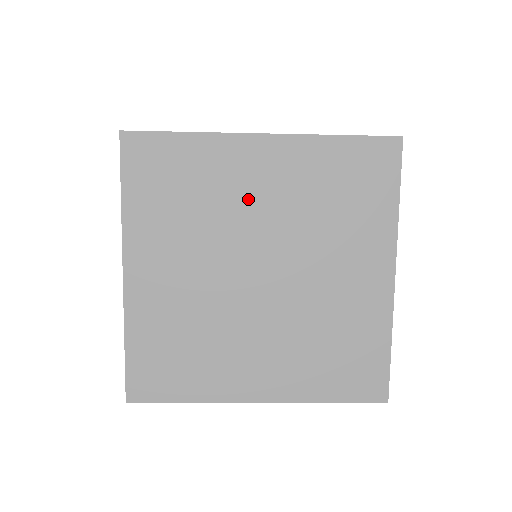
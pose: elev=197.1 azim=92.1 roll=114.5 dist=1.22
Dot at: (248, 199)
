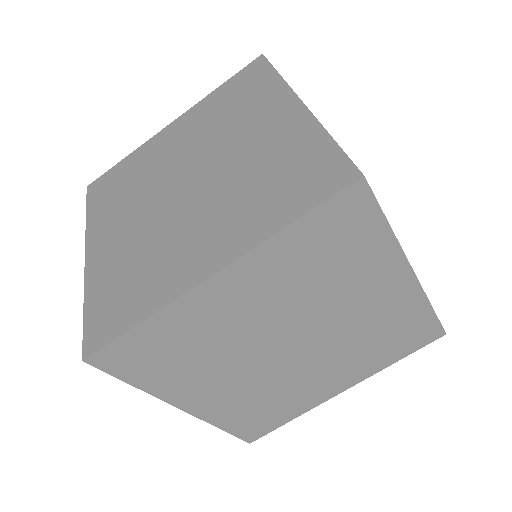
Dot at: (168, 155)
